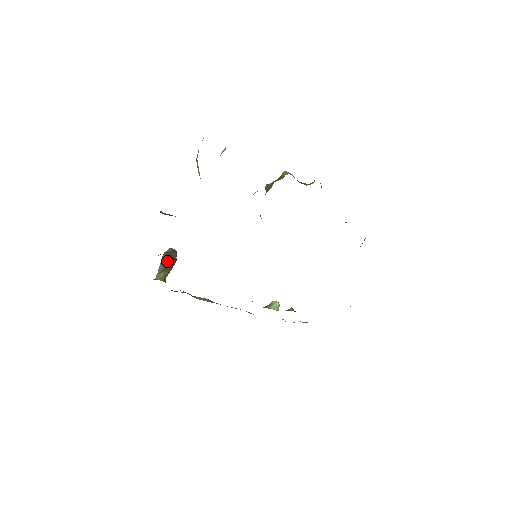
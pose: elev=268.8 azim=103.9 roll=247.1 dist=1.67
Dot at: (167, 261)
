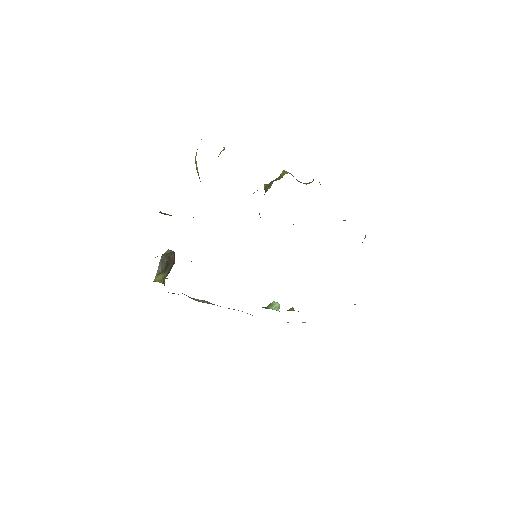
Dot at: (165, 263)
